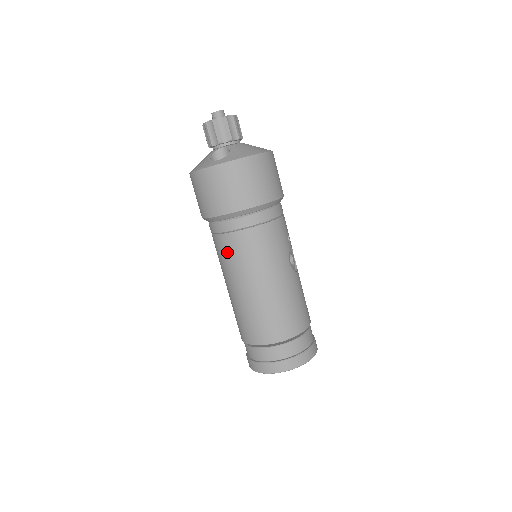
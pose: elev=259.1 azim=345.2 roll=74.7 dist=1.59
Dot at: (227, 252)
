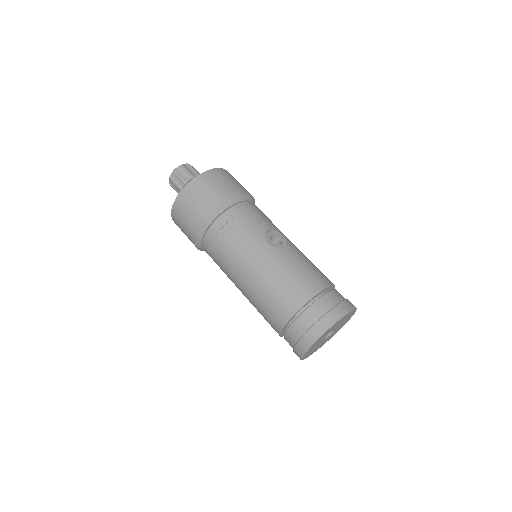
Dot at: (219, 265)
